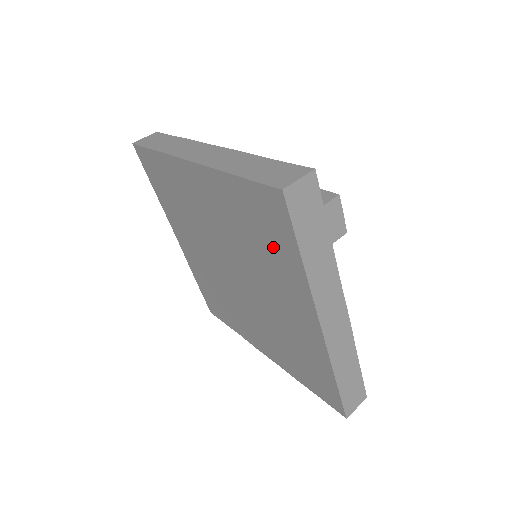
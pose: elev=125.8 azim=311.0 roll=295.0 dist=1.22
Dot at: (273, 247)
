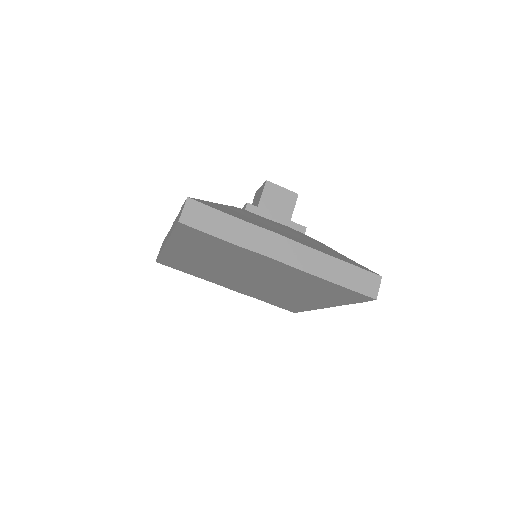
Dot at: (329, 294)
